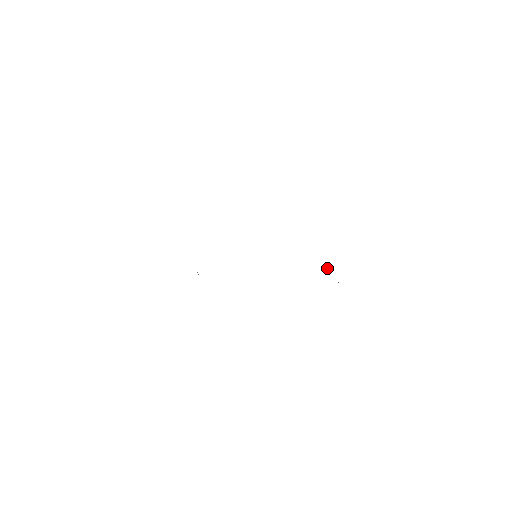
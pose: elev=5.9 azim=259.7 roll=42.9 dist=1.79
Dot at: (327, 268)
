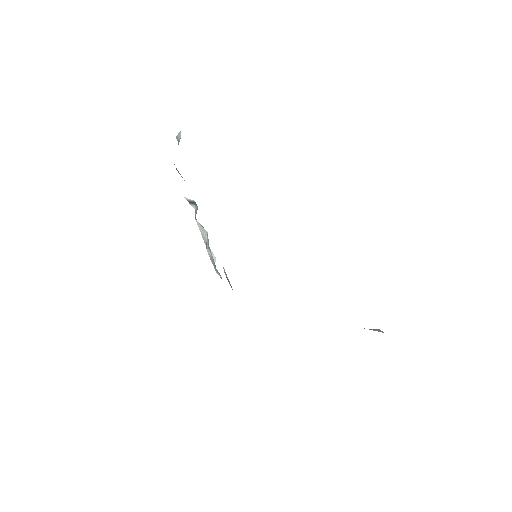
Dot at: occluded
